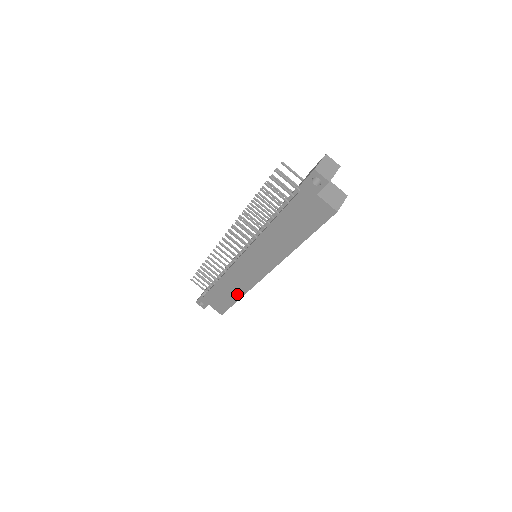
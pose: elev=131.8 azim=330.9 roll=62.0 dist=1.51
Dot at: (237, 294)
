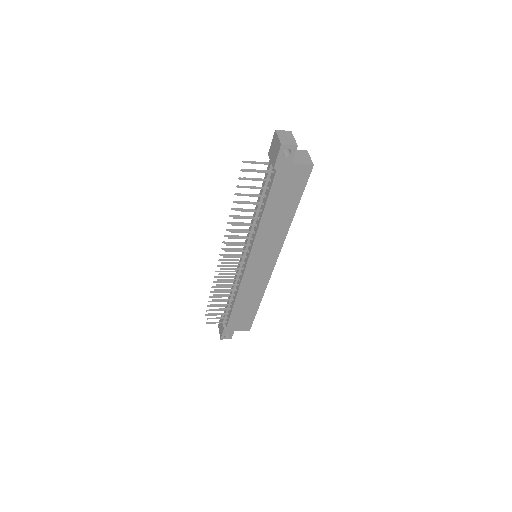
Dot at: (256, 300)
